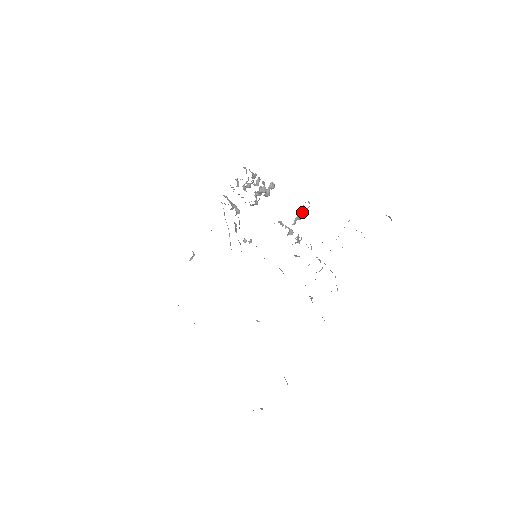
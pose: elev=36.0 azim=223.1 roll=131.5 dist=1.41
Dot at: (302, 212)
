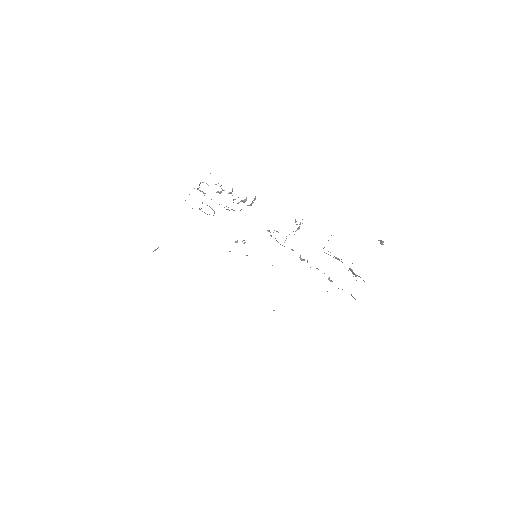
Dot at: (299, 226)
